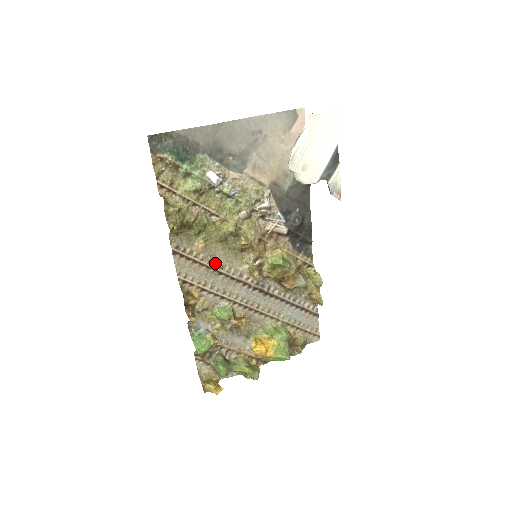
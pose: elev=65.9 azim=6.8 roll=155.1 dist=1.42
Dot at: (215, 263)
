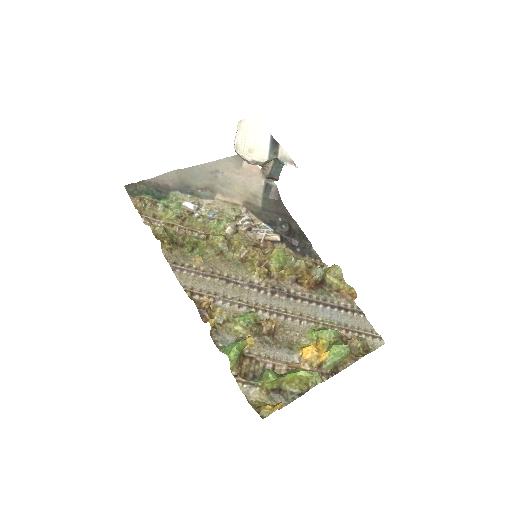
Dot at: (219, 274)
